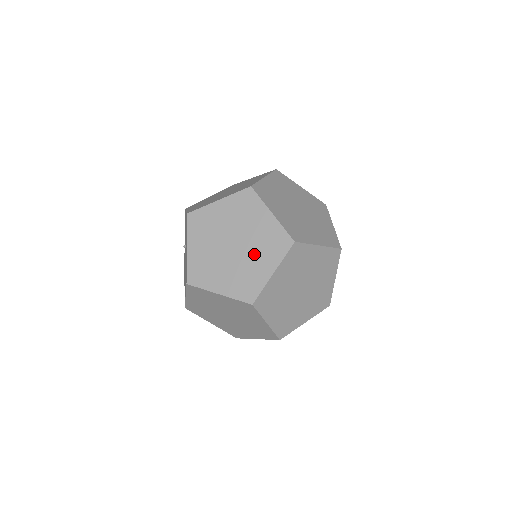
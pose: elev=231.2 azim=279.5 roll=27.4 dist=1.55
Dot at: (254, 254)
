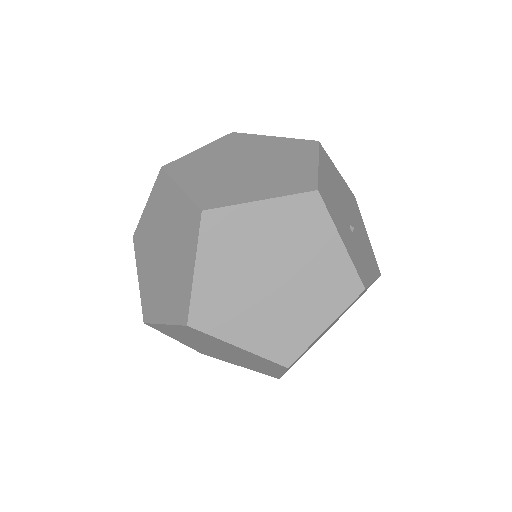
Dot at: (176, 253)
